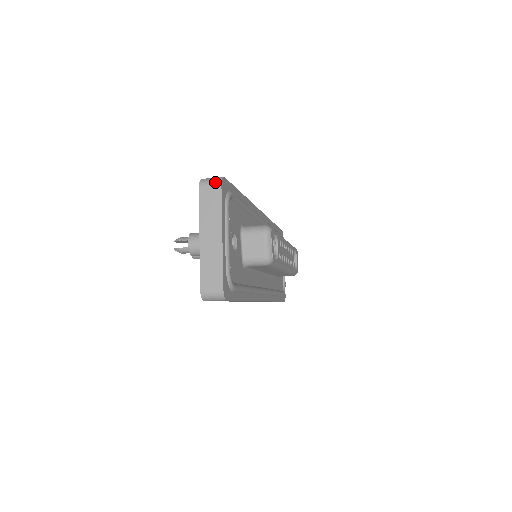
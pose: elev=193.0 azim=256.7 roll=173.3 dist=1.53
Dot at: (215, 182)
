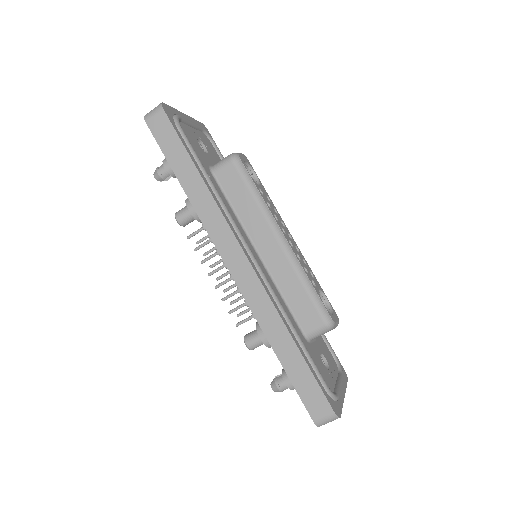
Dot at: occluded
